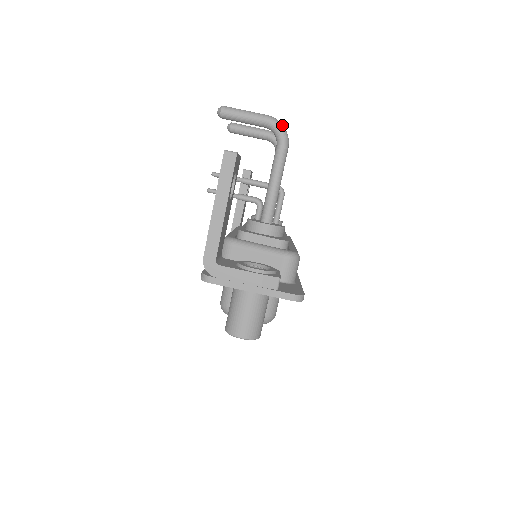
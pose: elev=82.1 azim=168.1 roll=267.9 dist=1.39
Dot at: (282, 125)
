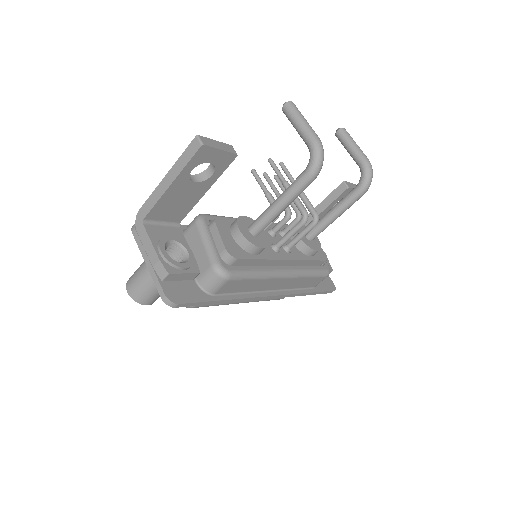
Dot at: (320, 155)
